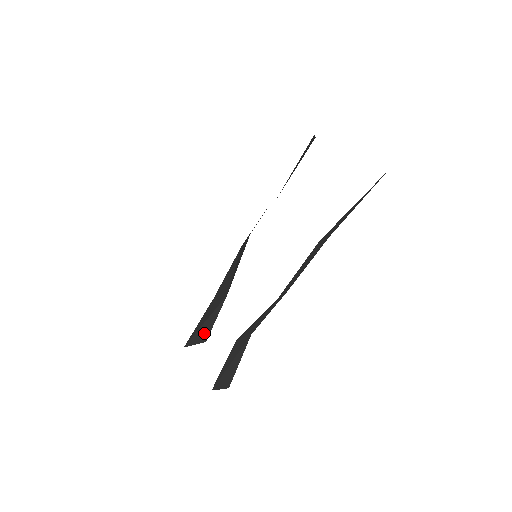
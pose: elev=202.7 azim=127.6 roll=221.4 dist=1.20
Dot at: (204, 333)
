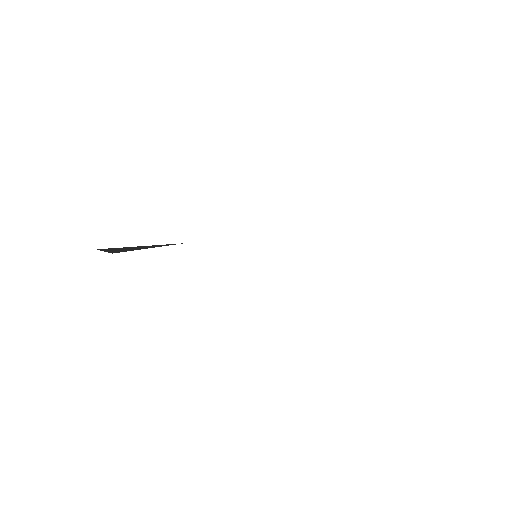
Dot at: (124, 249)
